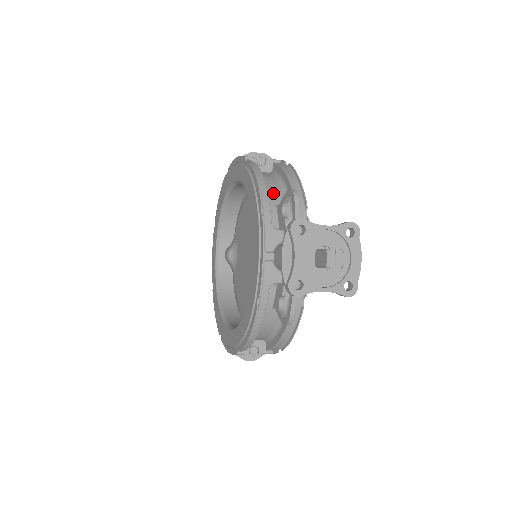
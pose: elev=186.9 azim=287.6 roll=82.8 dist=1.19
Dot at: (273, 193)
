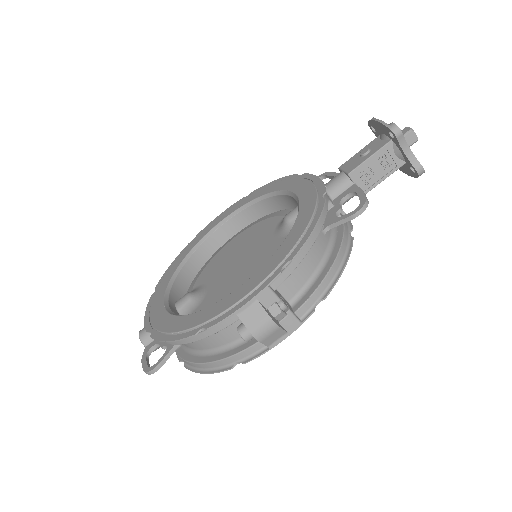
Dot at: occluded
